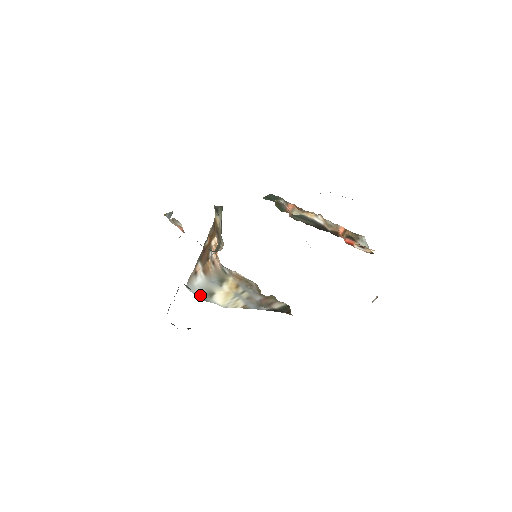
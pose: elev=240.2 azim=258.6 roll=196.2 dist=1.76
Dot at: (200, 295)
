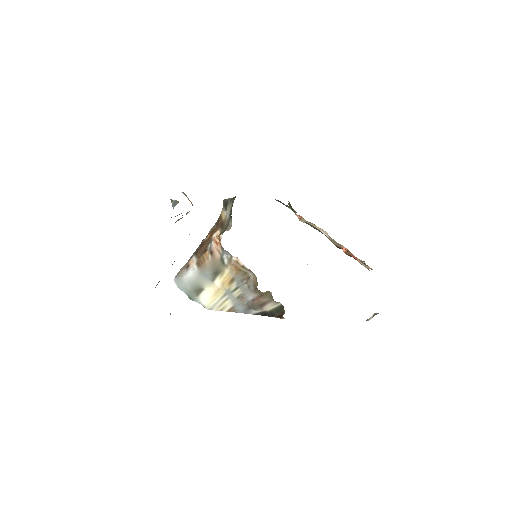
Dot at: (186, 291)
